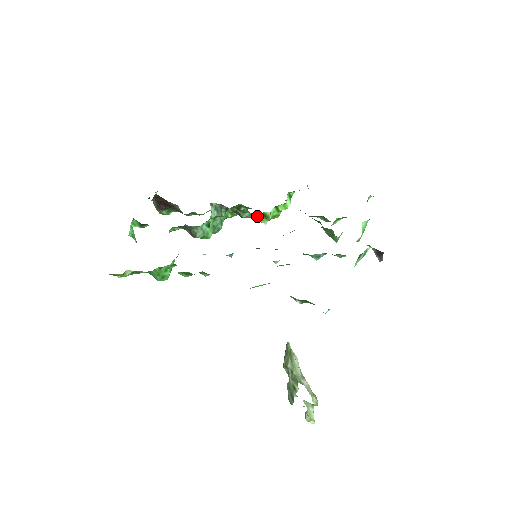
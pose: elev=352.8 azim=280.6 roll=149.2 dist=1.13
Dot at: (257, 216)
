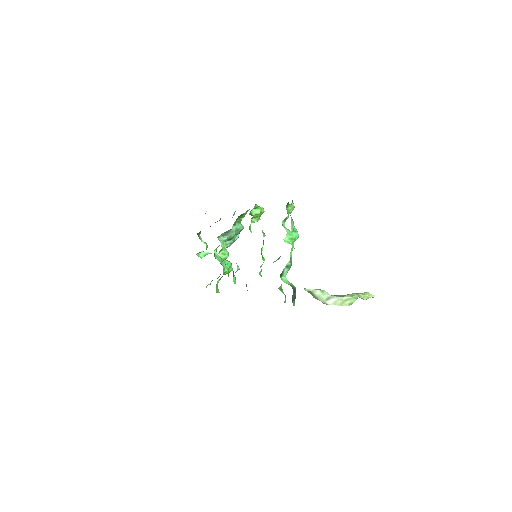
Dot at: occluded
